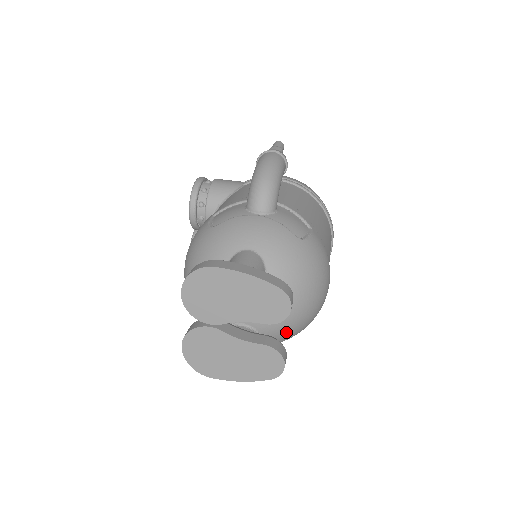
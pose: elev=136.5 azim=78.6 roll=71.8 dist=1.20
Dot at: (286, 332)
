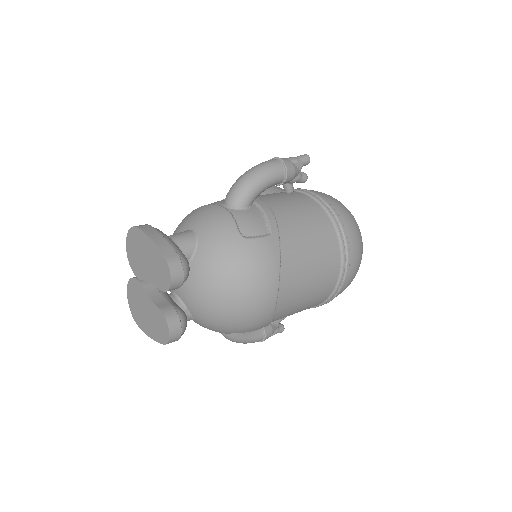
Dot at: (211, 318)
